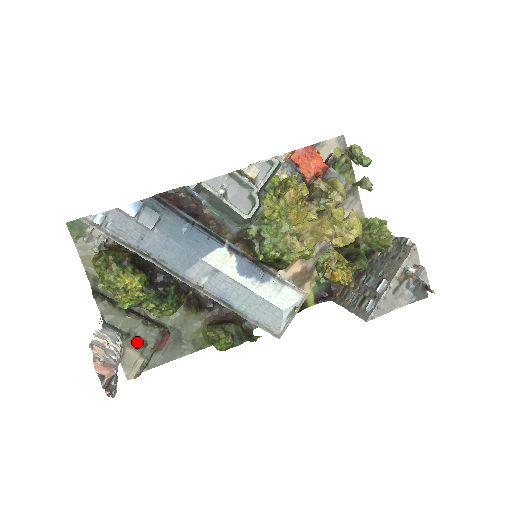
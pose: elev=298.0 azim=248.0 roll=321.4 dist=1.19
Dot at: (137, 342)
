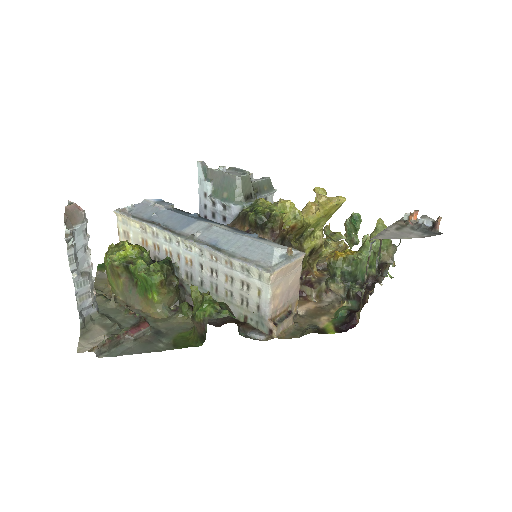
Dot at: (110, 323)
